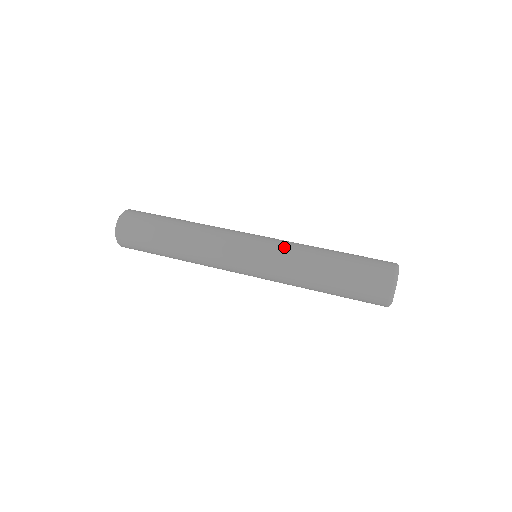
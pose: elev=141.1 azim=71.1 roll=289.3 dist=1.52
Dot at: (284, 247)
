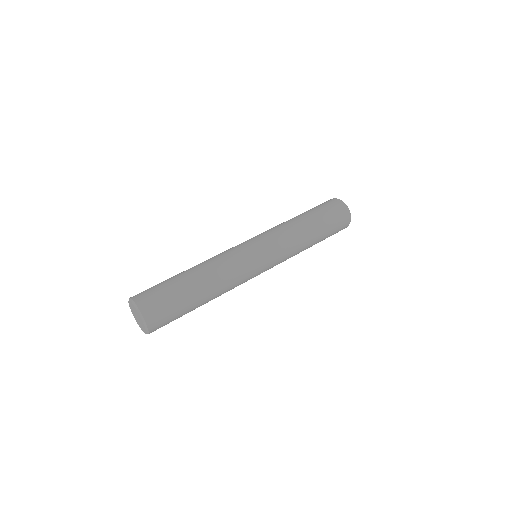
Dot at: (279, 235)
